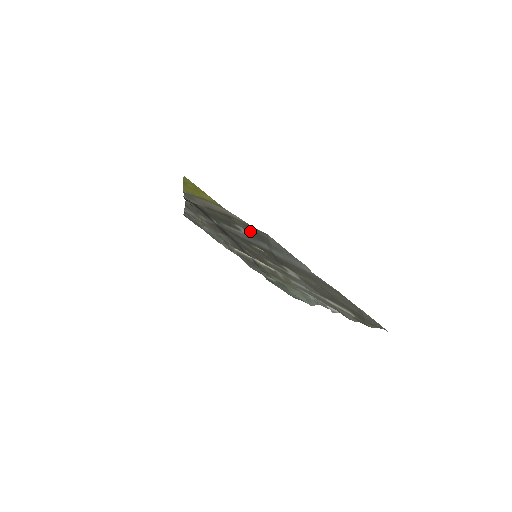
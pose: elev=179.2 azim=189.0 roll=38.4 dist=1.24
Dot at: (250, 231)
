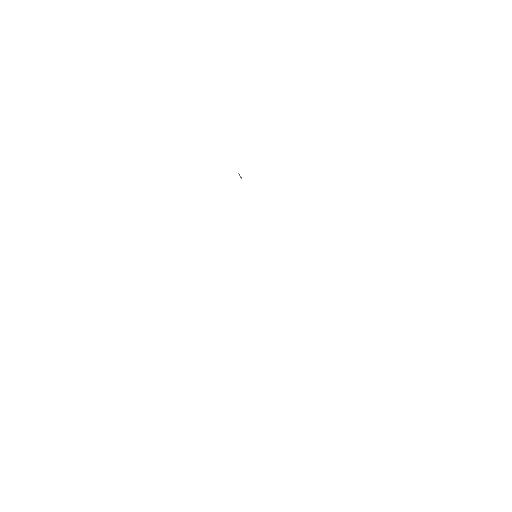
Dot at: occluded
